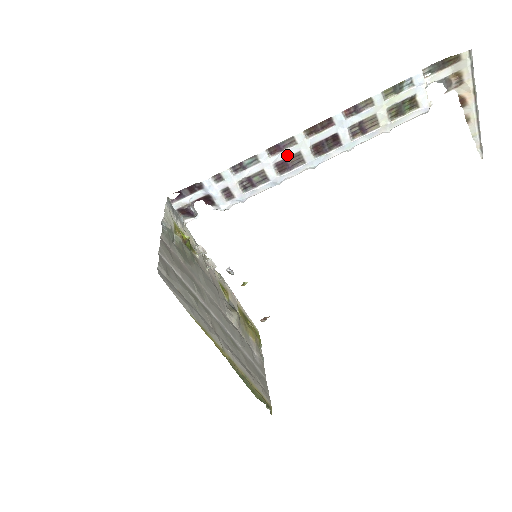
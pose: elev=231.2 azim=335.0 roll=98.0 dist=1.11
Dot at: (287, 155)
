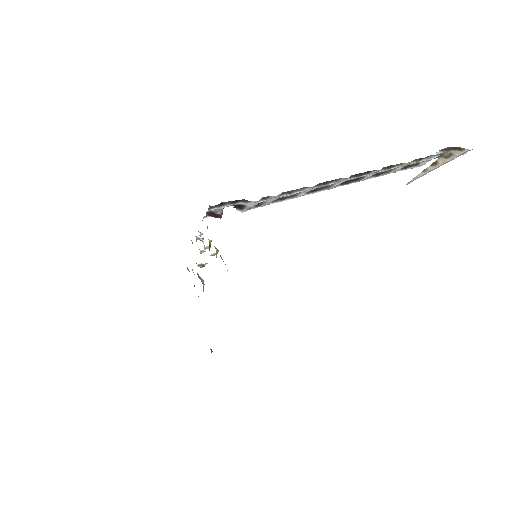
Dot at: (324, 186)
